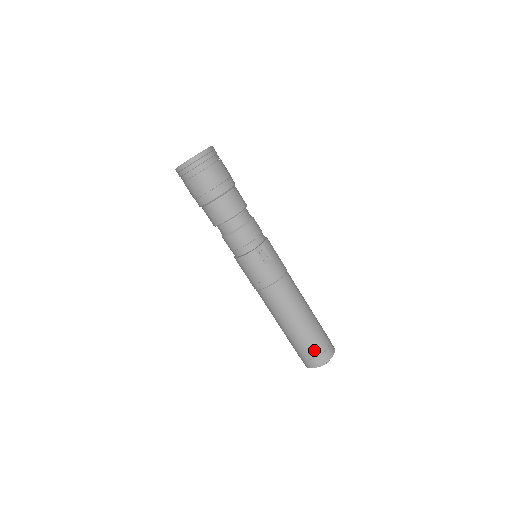
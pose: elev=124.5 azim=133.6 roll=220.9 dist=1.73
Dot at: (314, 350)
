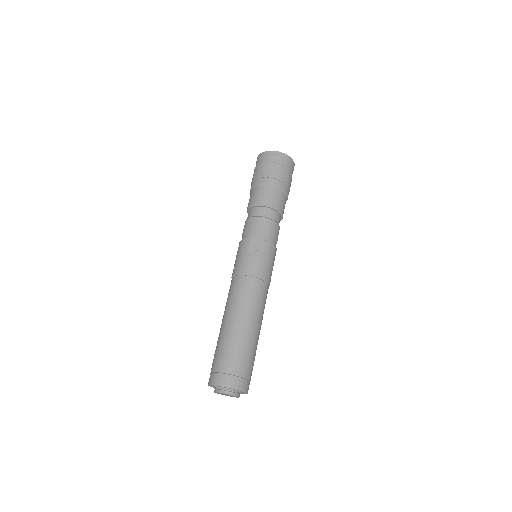
Dot at: (220, 362)
